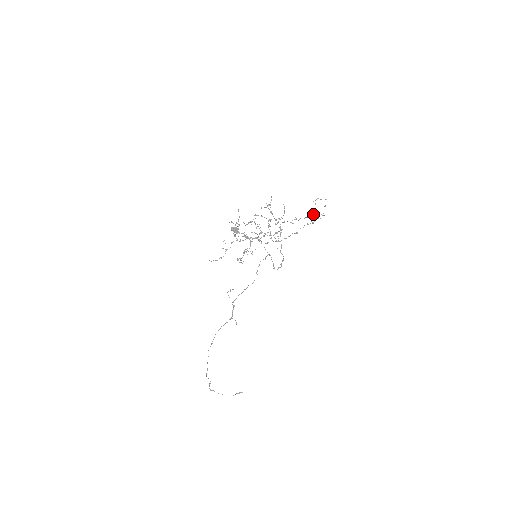
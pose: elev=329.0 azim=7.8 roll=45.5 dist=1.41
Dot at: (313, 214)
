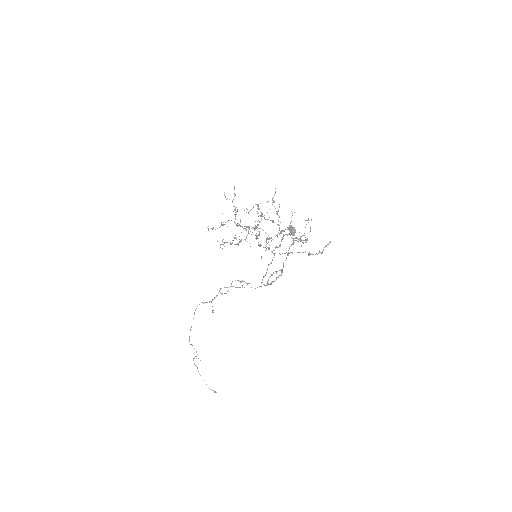
Dot at: (305, 240)
